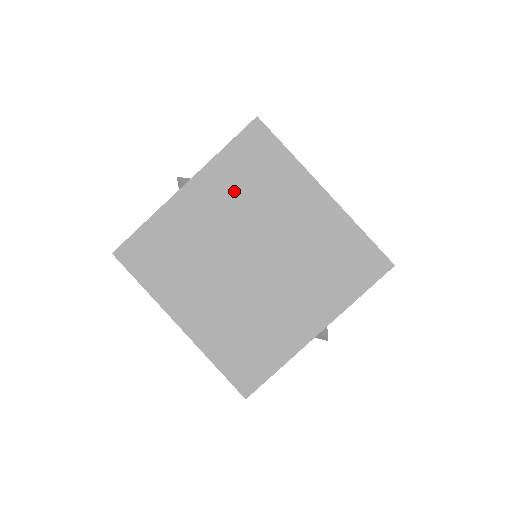
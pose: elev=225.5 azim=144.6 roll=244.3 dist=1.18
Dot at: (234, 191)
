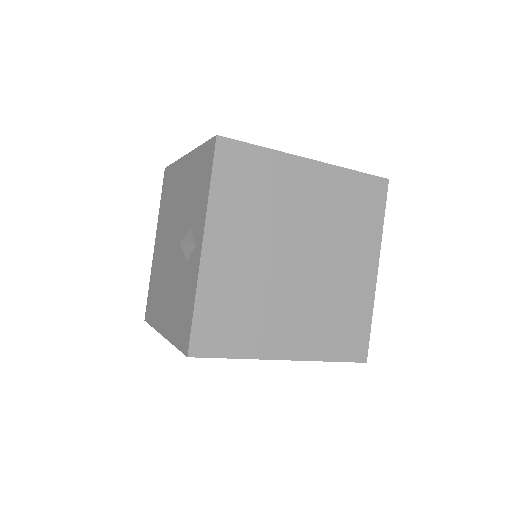
Dot at: (246, 215)
